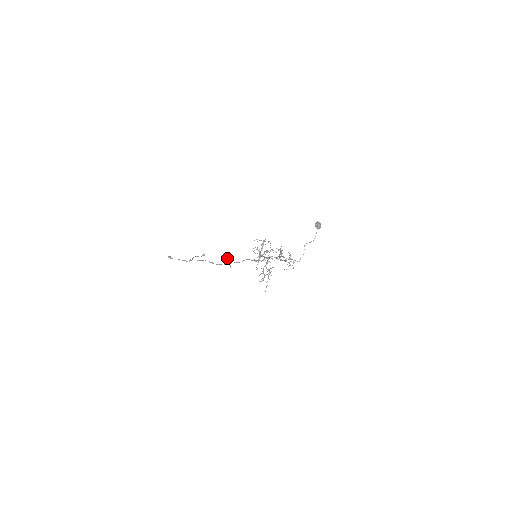
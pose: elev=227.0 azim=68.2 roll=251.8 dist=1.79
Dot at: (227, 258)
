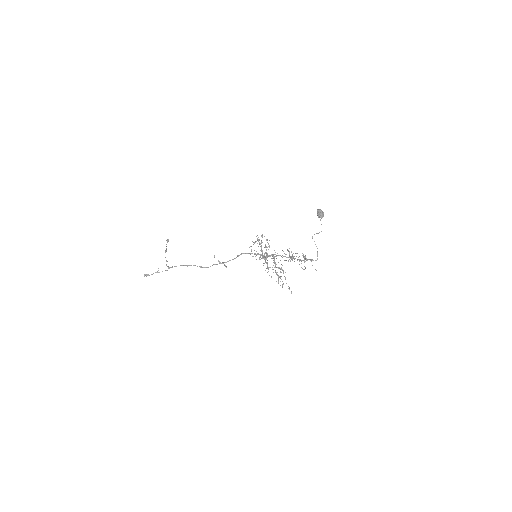
Dot at: occluded
